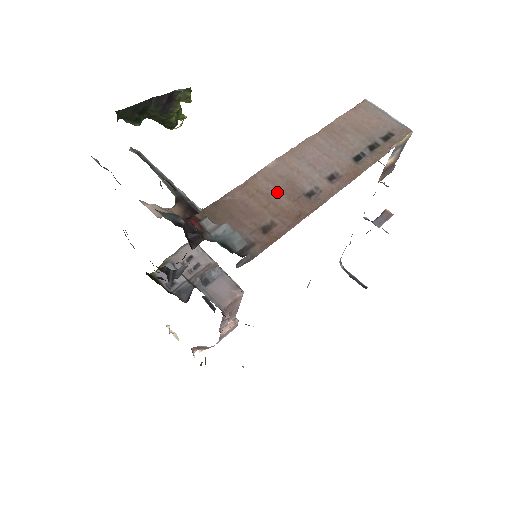
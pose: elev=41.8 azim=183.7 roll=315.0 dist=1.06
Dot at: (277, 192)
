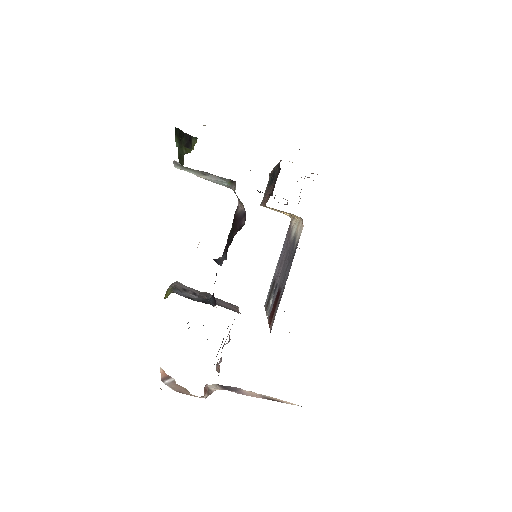
Dot at: occluded
